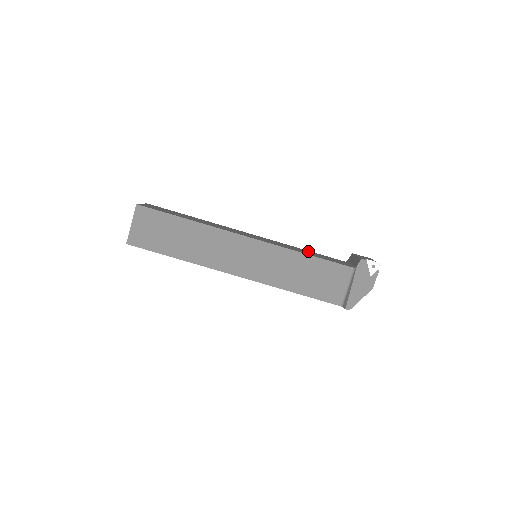
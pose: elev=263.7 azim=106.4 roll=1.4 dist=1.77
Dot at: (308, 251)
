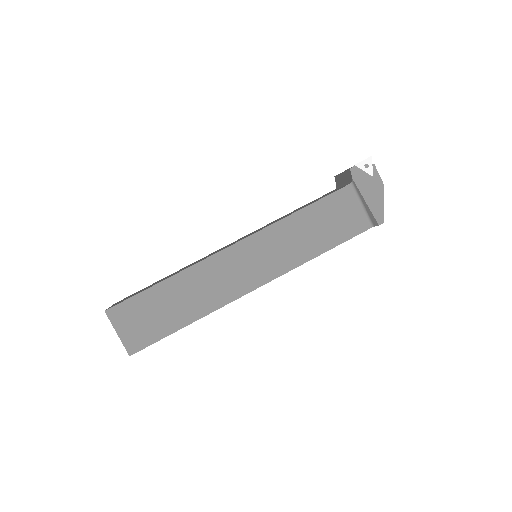
Dot at: occluded
